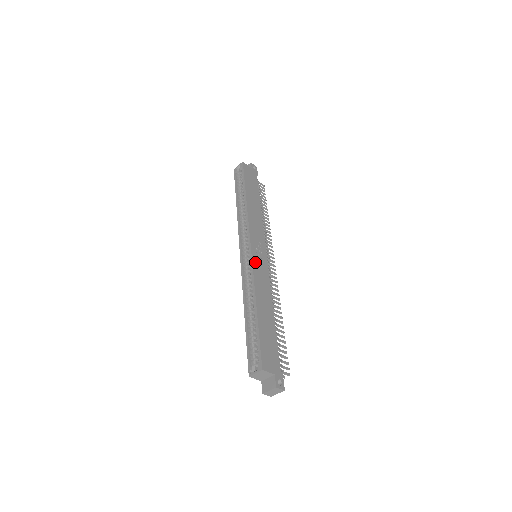
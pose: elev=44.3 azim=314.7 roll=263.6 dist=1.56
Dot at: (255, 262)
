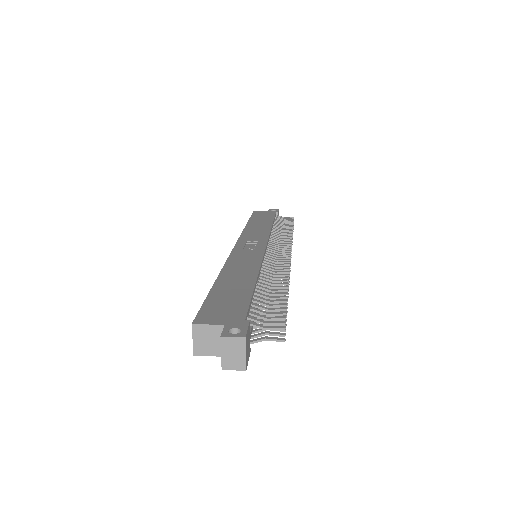
Dot at: (237, 253)
